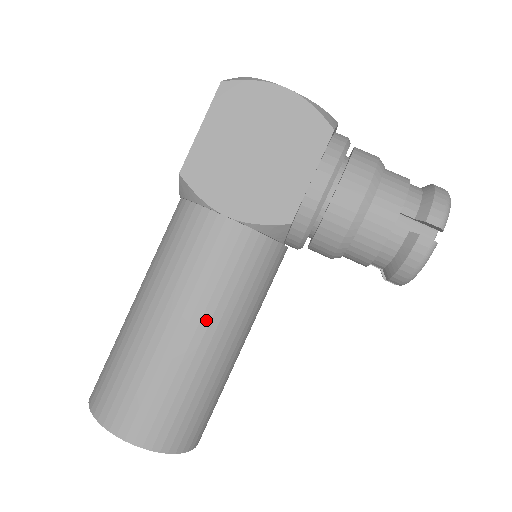
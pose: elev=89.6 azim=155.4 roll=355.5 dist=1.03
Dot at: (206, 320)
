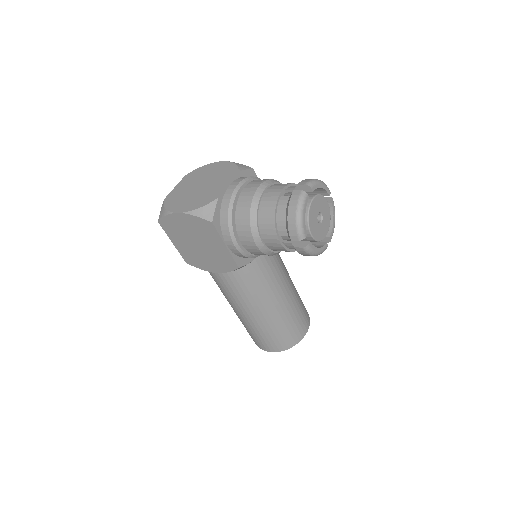
Dot at: (251, 308)
